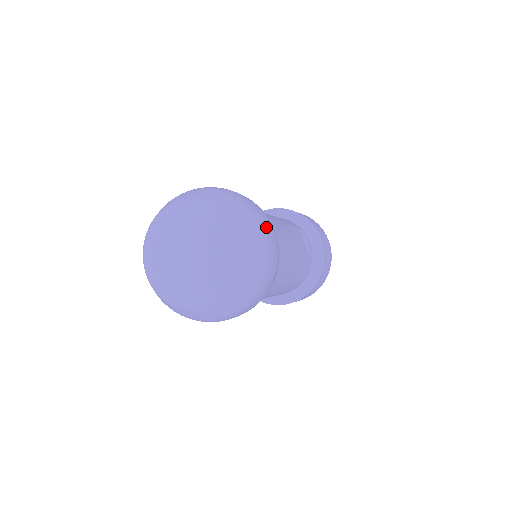
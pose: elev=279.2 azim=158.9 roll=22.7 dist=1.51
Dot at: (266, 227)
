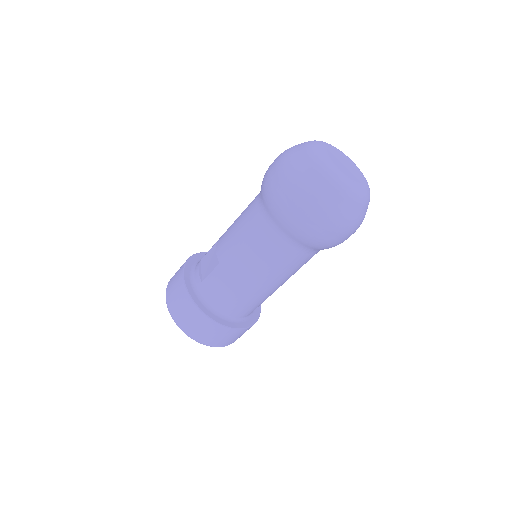
Dot at: occluded
